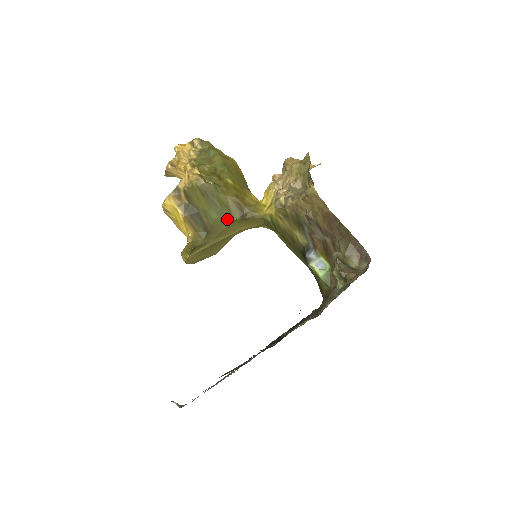
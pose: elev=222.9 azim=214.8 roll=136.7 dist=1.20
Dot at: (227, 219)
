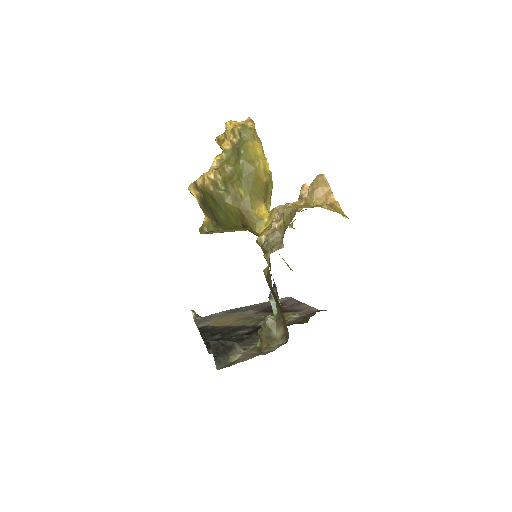
Dot at: (232, 222)
